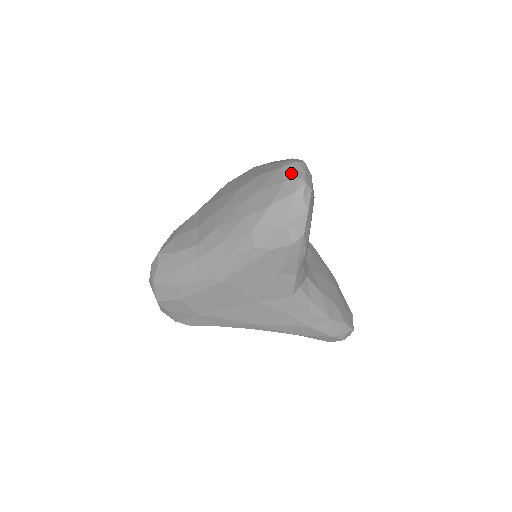
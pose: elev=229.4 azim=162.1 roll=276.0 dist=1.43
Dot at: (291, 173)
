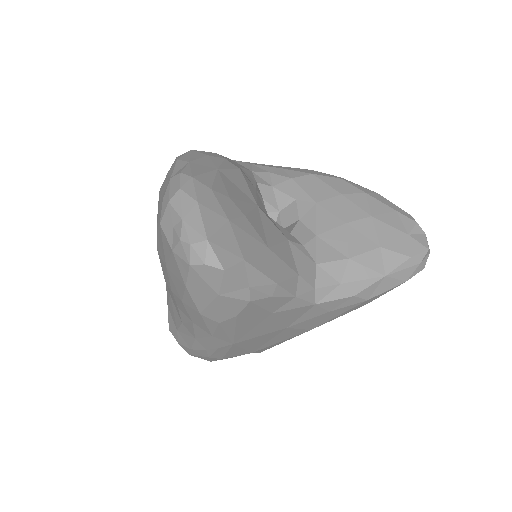
Dot at: (171, 231)
